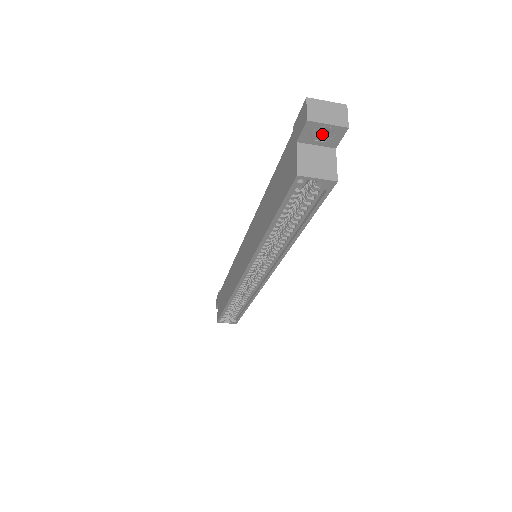
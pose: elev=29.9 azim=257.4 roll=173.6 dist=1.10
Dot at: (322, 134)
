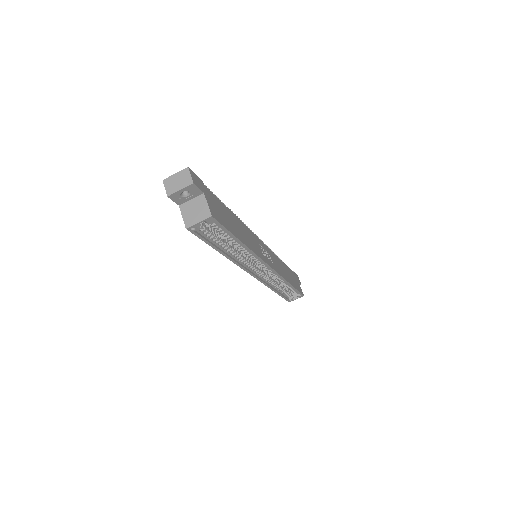
Dot at: (187, 193)
